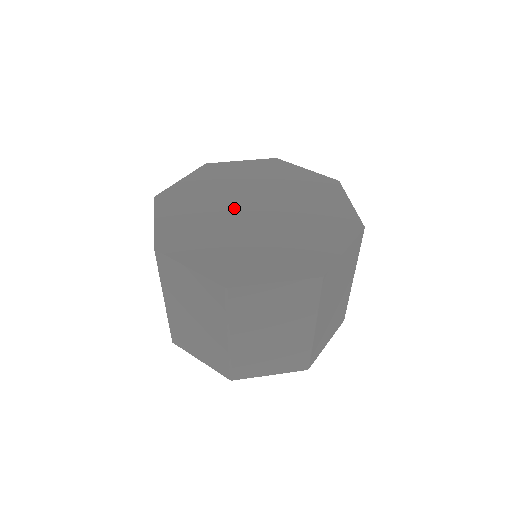
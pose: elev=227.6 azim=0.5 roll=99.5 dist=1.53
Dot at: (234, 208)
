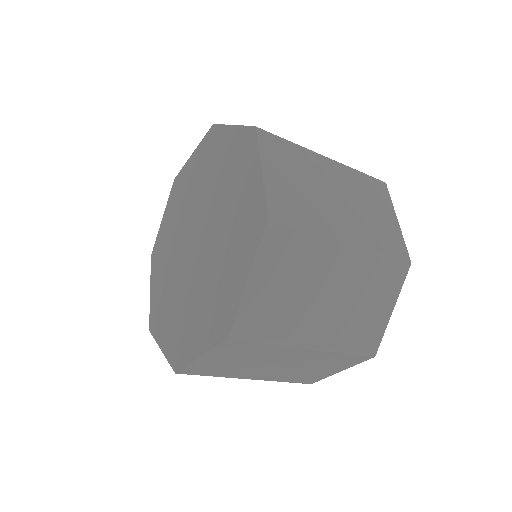
Dot at: (184, 245)
